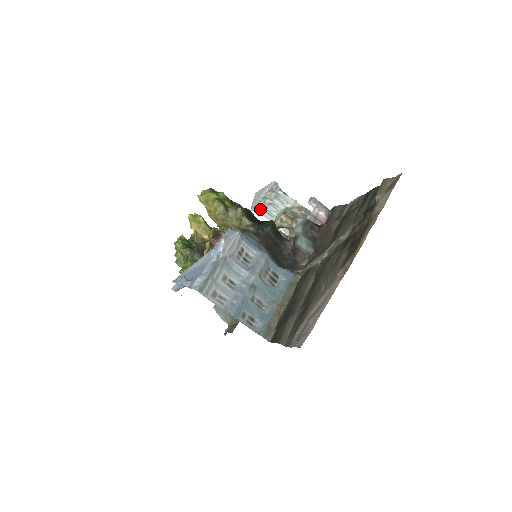
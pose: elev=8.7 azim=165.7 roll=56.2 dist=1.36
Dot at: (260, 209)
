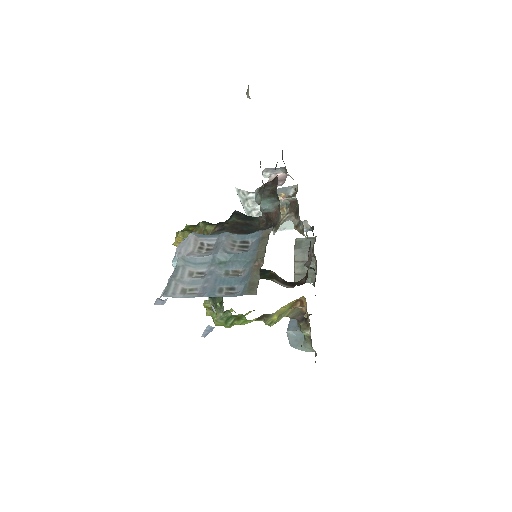
Dot at: occluded
